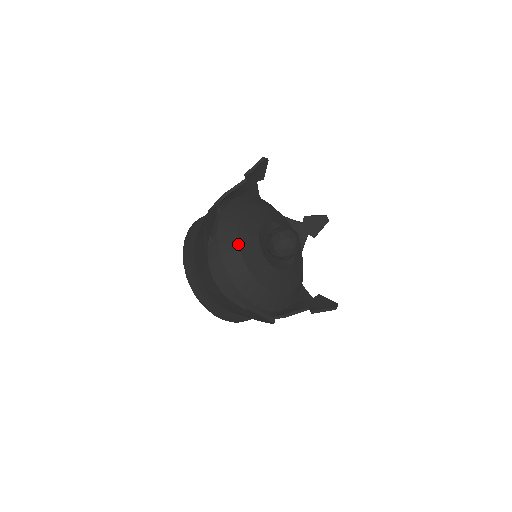
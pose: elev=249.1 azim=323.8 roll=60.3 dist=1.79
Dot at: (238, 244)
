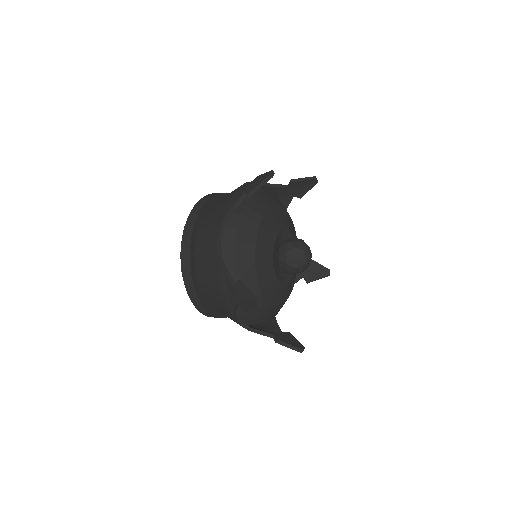
Dot at: (259, 289)
